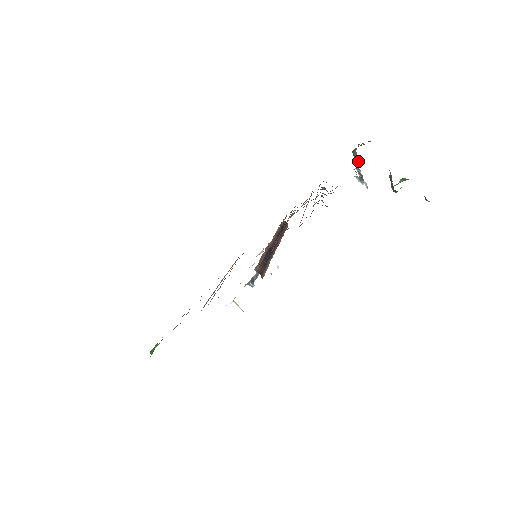
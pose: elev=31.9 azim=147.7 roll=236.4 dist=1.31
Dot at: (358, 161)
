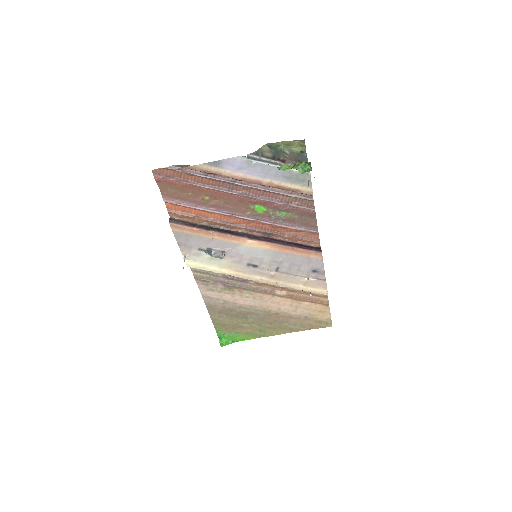
Dot at: (292, 158)
